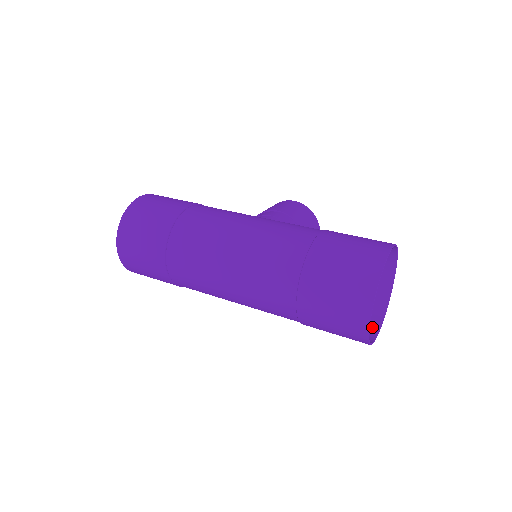
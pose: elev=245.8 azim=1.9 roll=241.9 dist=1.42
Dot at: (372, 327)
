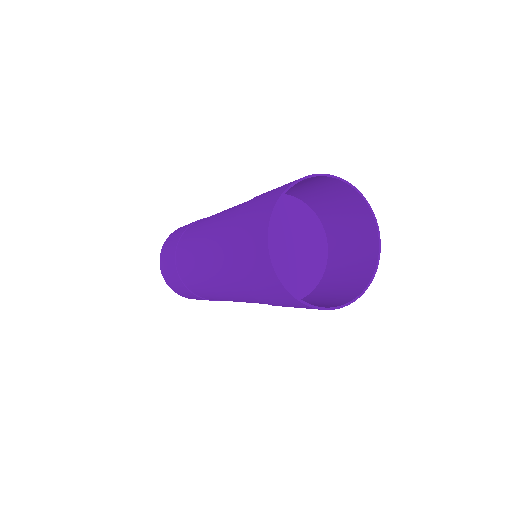
Dot at: (331, 305)
